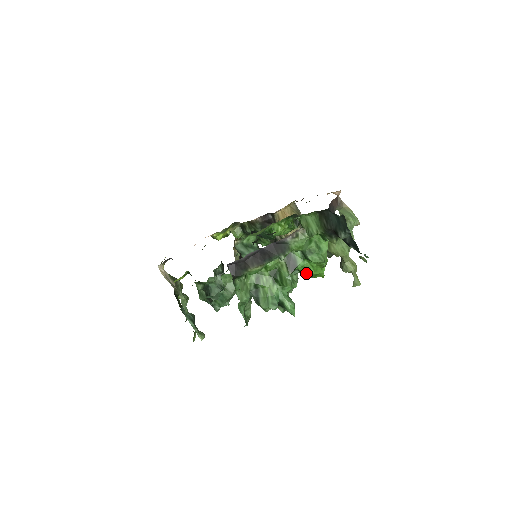
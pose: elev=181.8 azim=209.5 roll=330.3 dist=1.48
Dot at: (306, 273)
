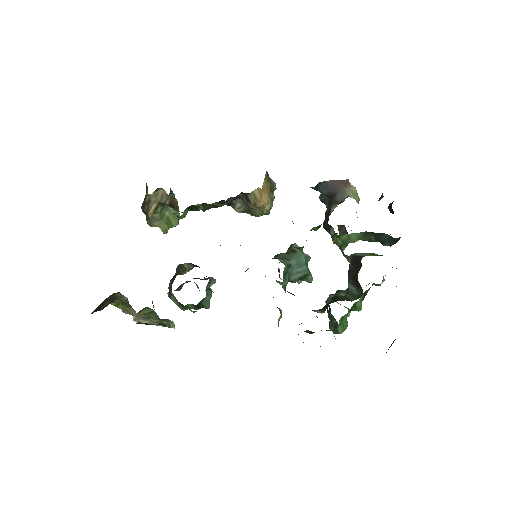
Dot at: (255, 216)
